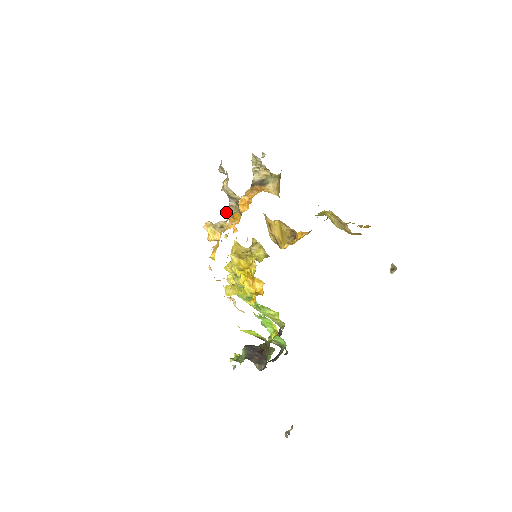
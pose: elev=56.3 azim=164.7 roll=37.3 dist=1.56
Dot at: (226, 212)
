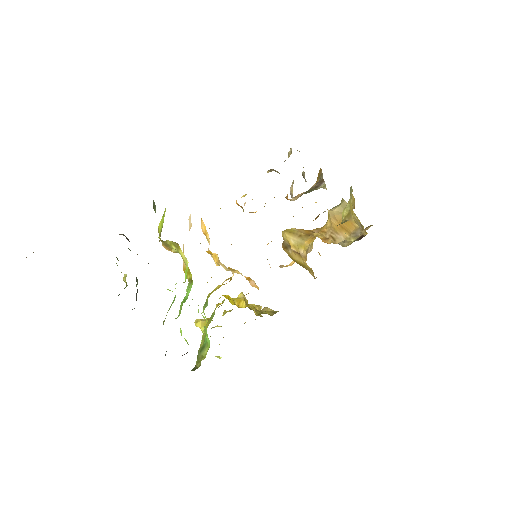
Dot at: occluded
